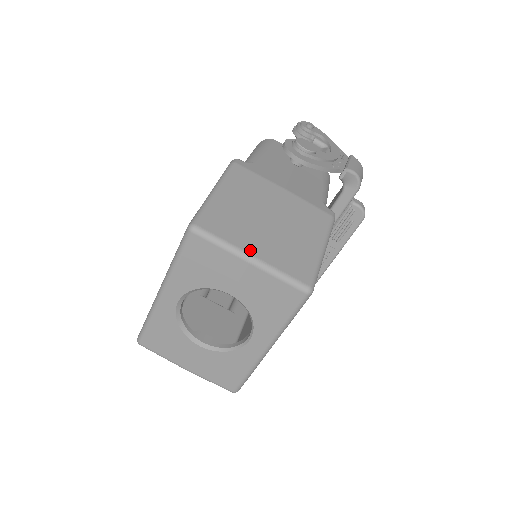
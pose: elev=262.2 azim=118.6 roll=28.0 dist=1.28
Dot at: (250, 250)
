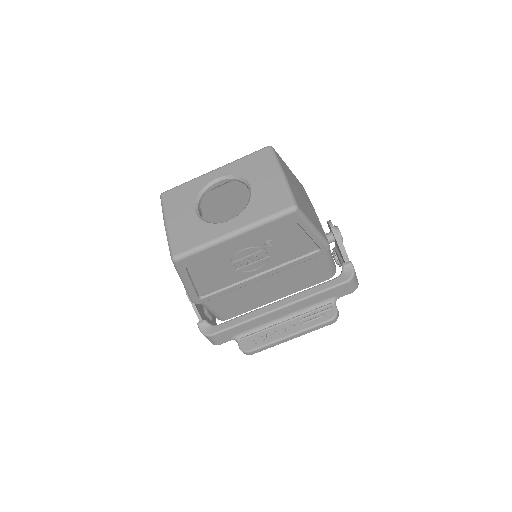
Dot at: occluded
